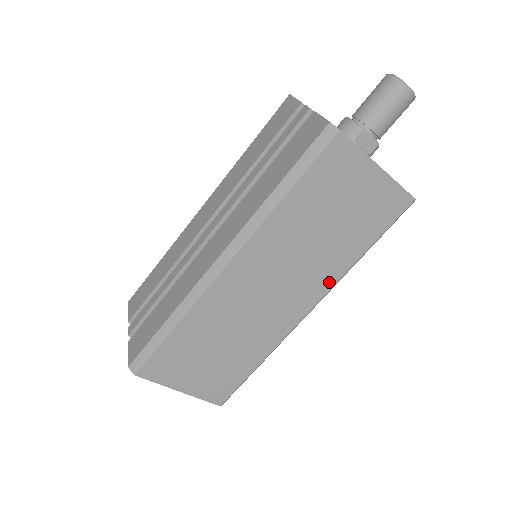
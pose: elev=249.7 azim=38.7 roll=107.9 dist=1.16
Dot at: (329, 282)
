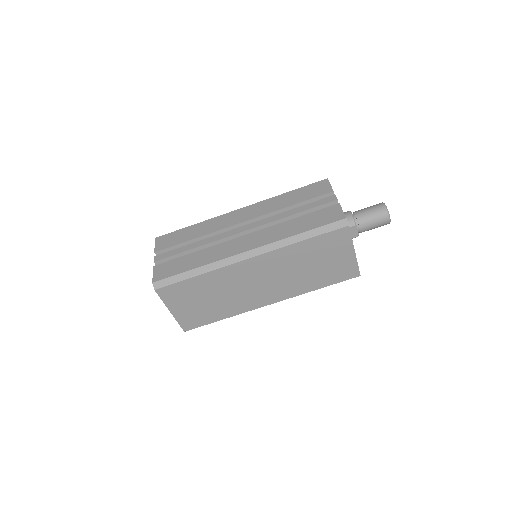
Dot at: (292, 294)
